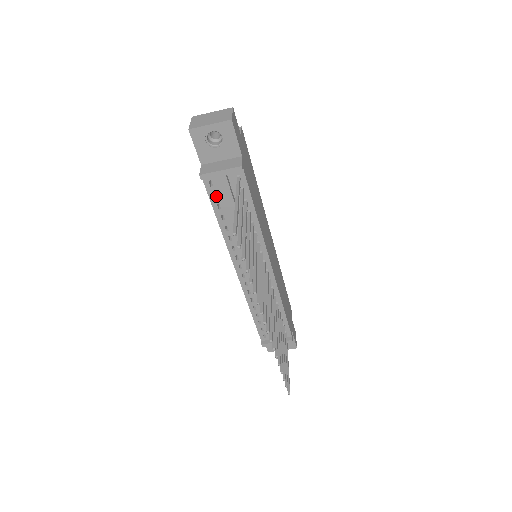
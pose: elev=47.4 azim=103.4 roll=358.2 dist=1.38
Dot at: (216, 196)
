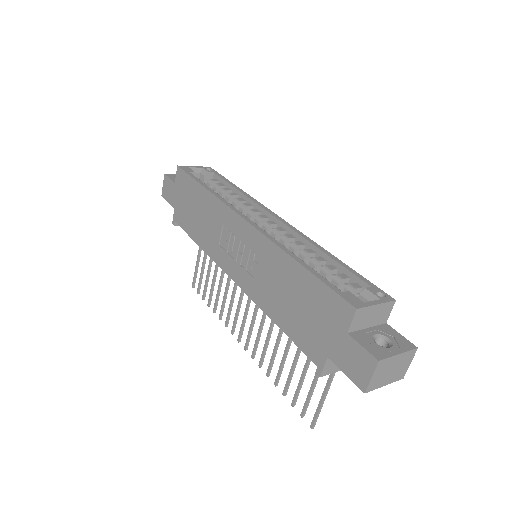
Dot at: occluded
